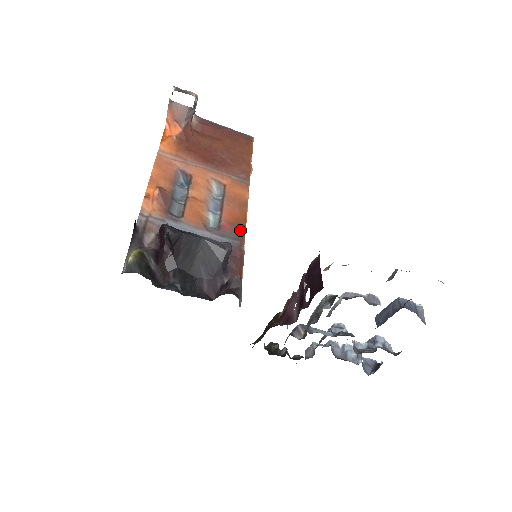
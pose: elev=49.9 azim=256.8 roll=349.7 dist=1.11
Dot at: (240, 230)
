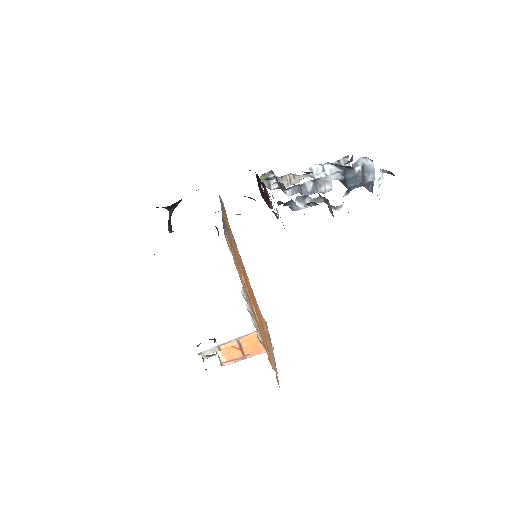
Dot at: occluded
